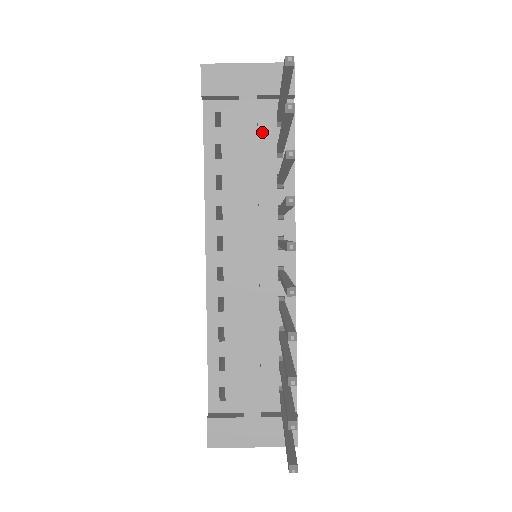
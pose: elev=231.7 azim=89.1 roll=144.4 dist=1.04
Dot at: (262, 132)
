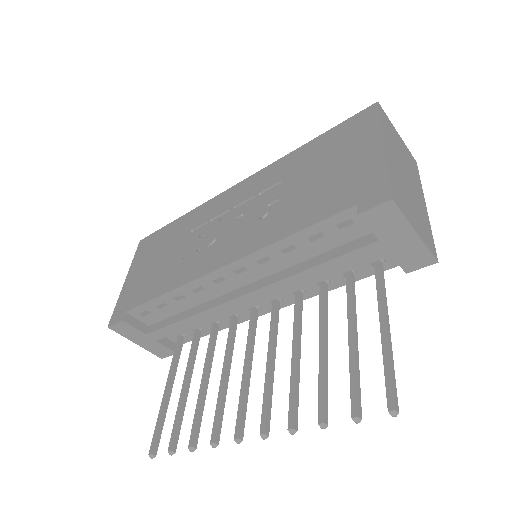
Dot at: occluded
